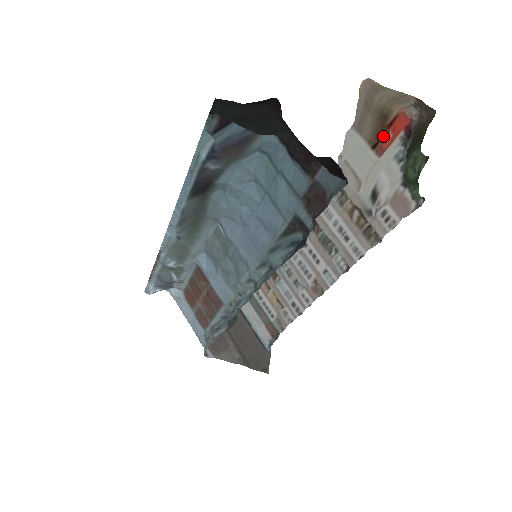
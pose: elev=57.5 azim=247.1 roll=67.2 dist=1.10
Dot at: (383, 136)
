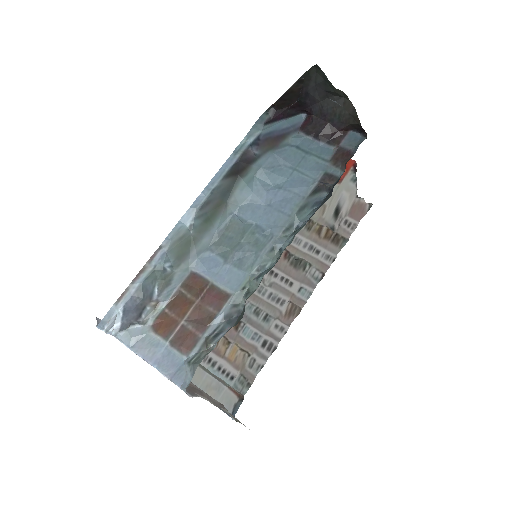
Dot at: occluded
